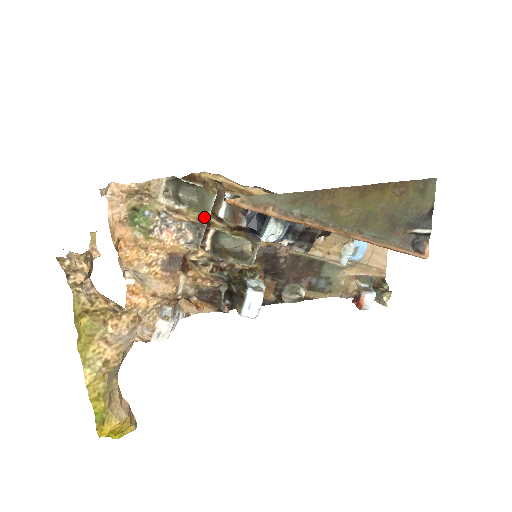
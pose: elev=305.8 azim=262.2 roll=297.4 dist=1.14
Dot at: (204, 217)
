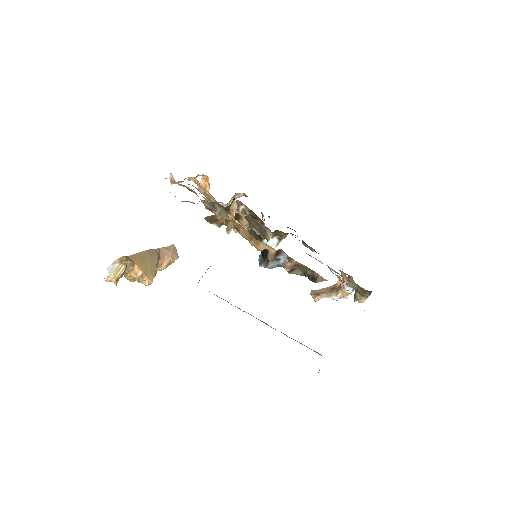
Dot at: occluded
